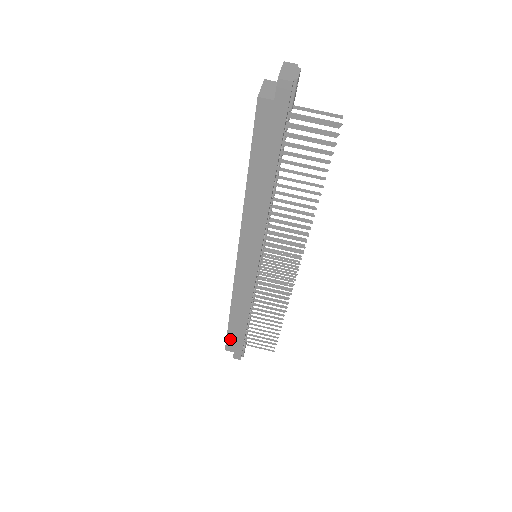
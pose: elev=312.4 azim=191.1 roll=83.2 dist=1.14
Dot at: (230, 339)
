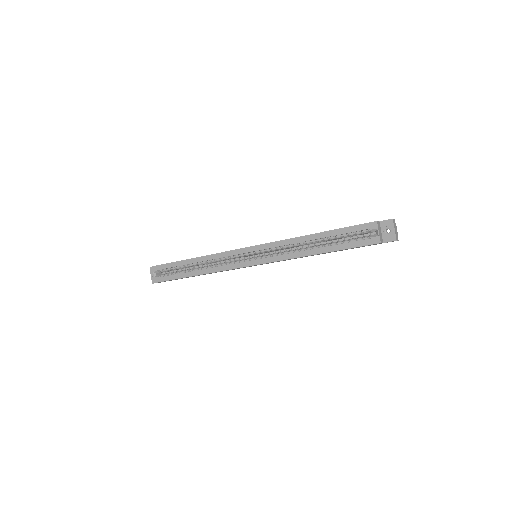
Dot at: occluded
